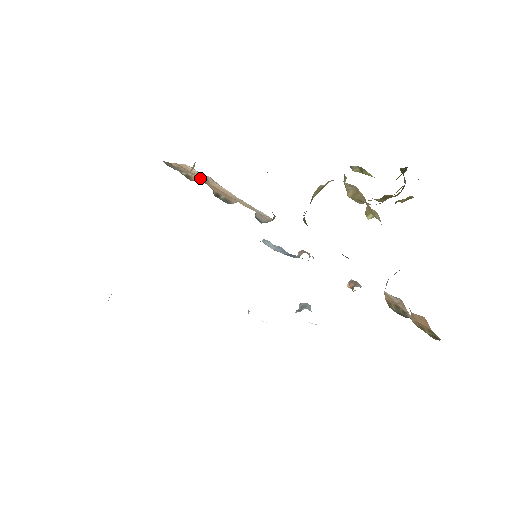
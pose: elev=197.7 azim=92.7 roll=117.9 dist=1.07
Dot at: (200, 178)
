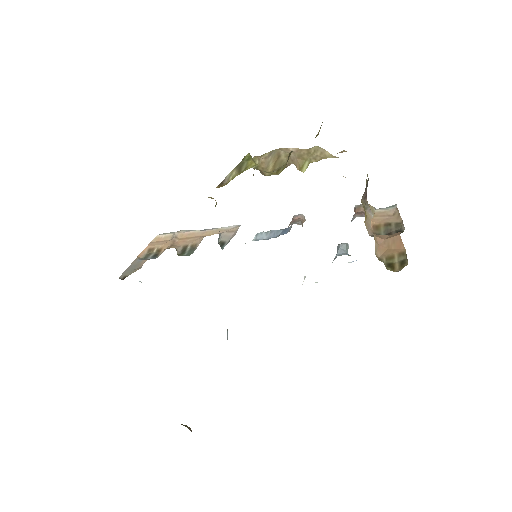
Dot at: (168, 243)
